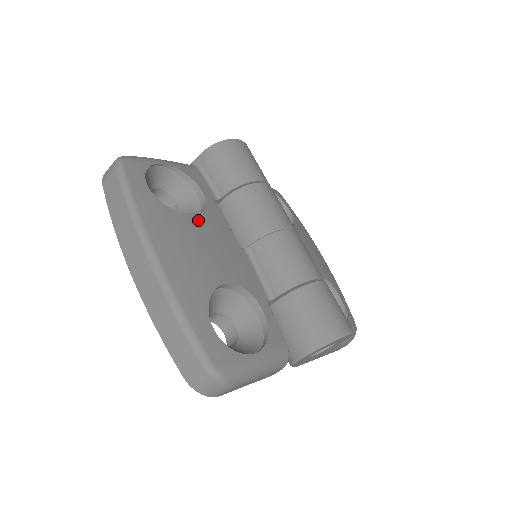
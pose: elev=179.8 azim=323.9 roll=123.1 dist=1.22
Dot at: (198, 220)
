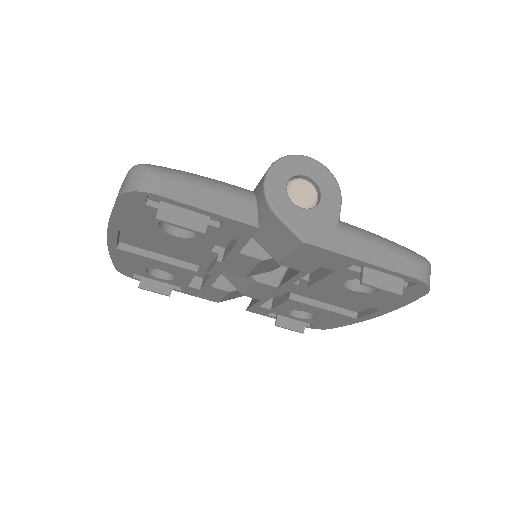
Dot at: occluded
